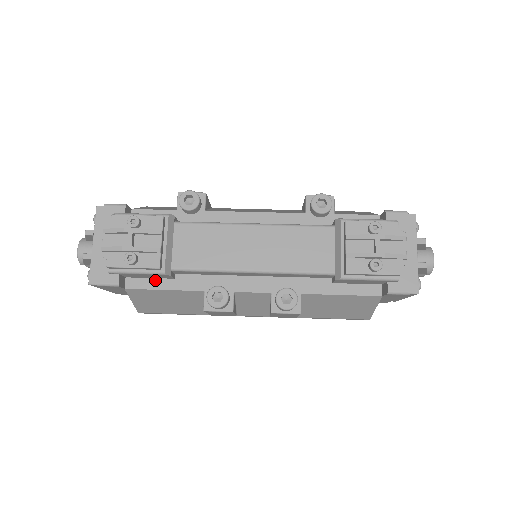
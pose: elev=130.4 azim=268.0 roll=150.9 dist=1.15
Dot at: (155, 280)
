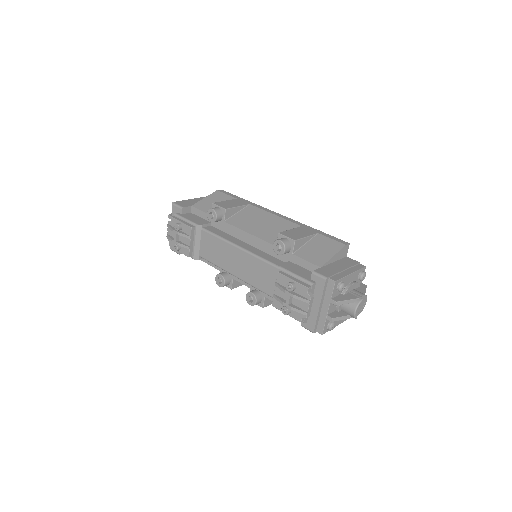
Dot at: occluded
